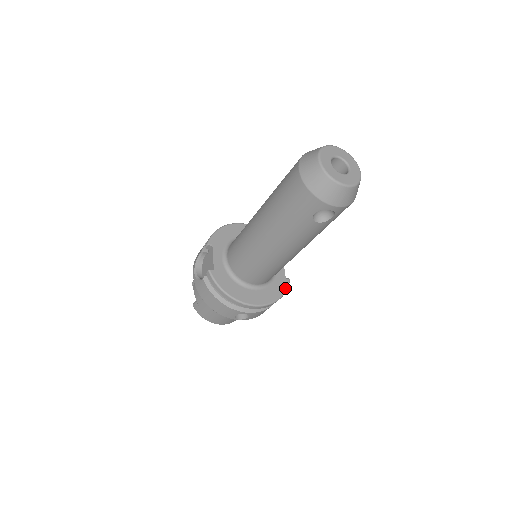
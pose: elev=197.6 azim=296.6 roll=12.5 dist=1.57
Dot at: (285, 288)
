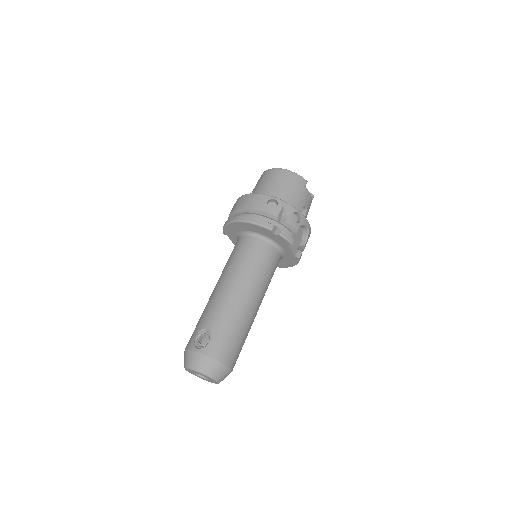
Dot at: (296, 262)
